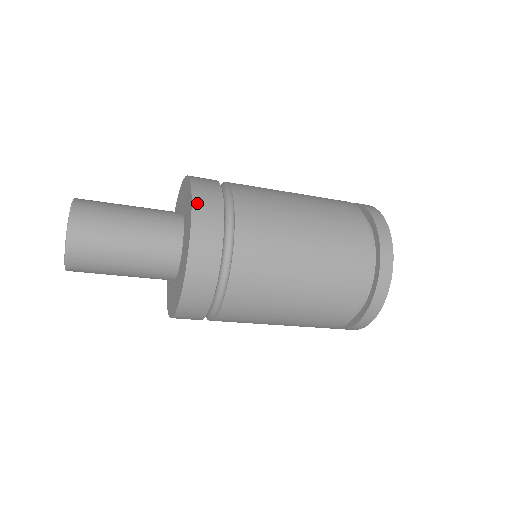
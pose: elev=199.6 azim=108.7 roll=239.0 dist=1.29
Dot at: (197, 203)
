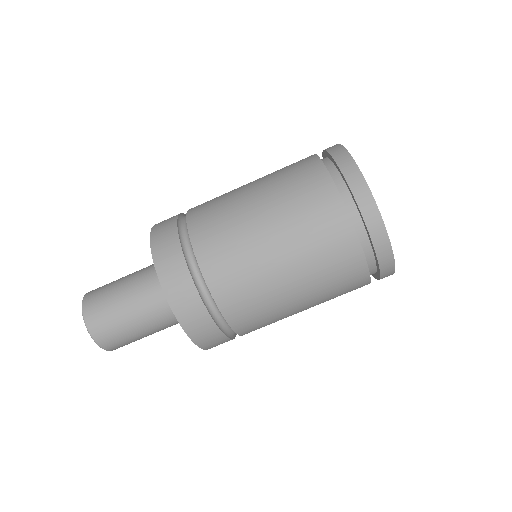
Dot at: (155, 242)
